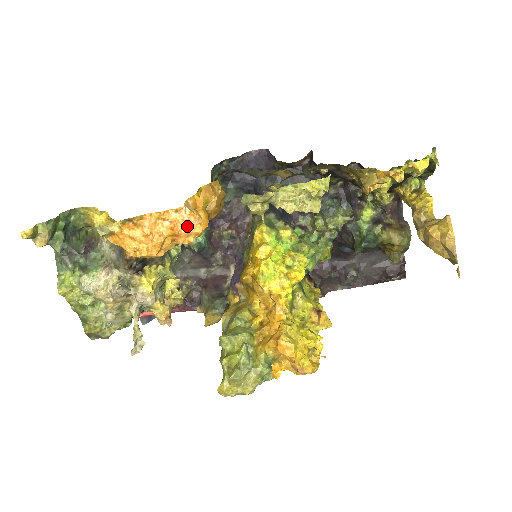
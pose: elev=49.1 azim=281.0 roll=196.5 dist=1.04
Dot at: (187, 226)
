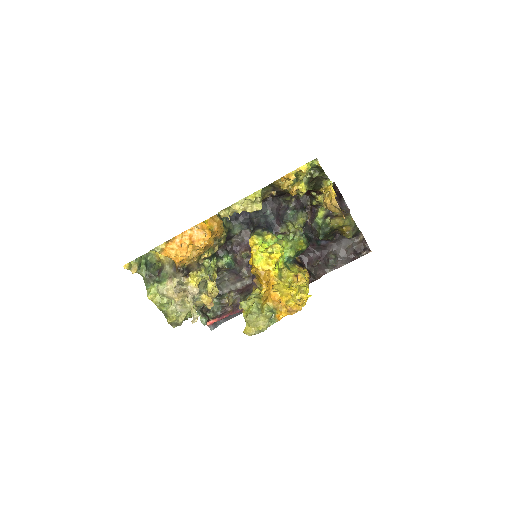
Dot at: (197, 236)
